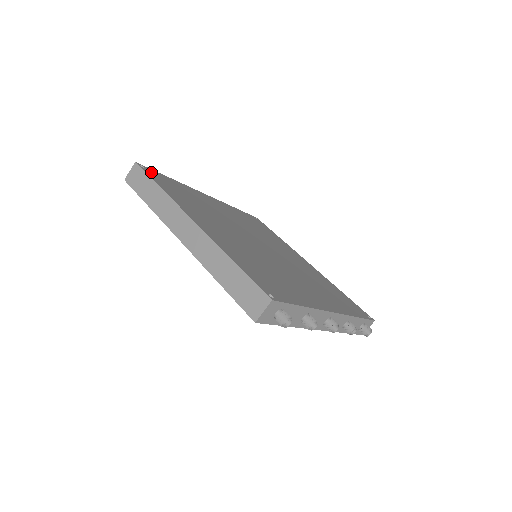
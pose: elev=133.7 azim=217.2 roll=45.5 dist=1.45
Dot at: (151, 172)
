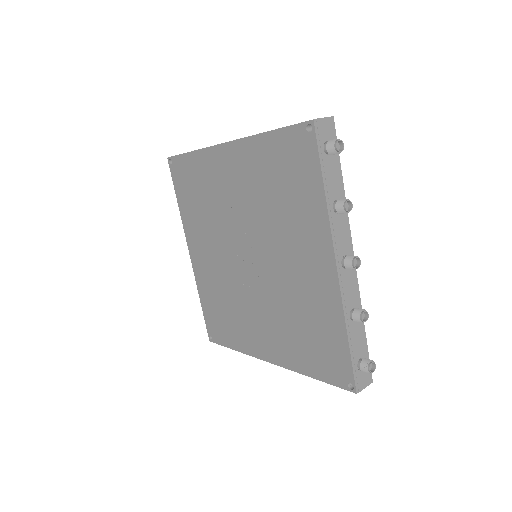
Dot at: occluded
